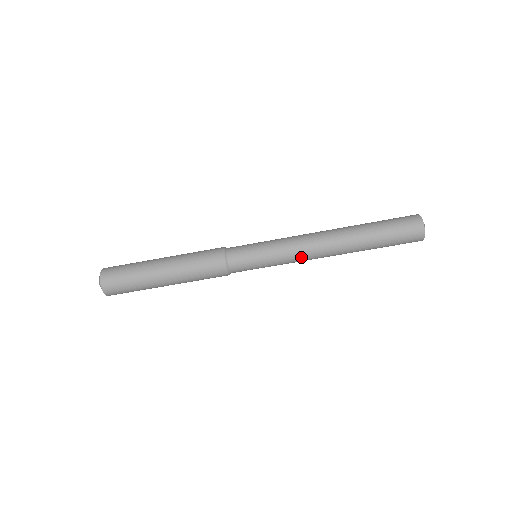
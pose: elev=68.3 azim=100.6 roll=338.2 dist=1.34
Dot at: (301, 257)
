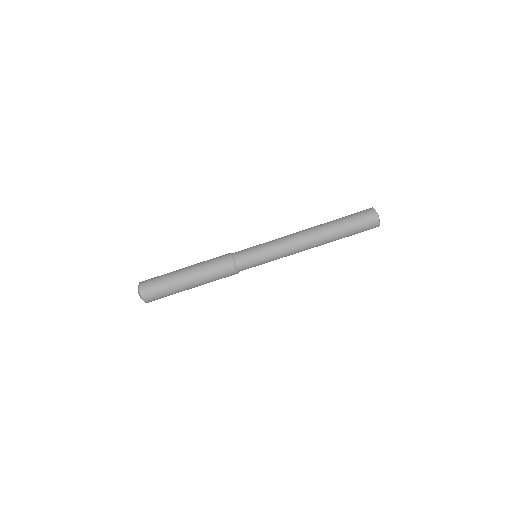
Dot at: (288, 245)
